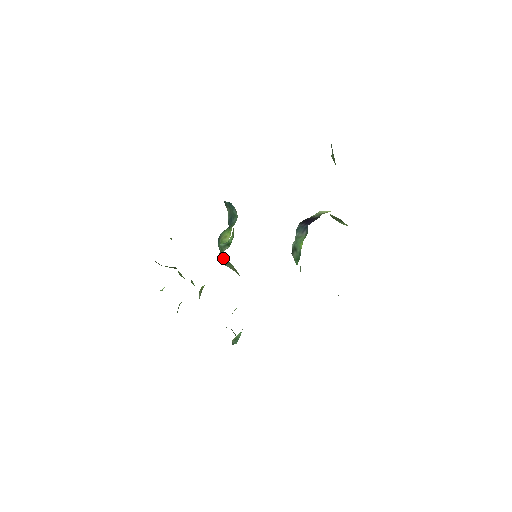
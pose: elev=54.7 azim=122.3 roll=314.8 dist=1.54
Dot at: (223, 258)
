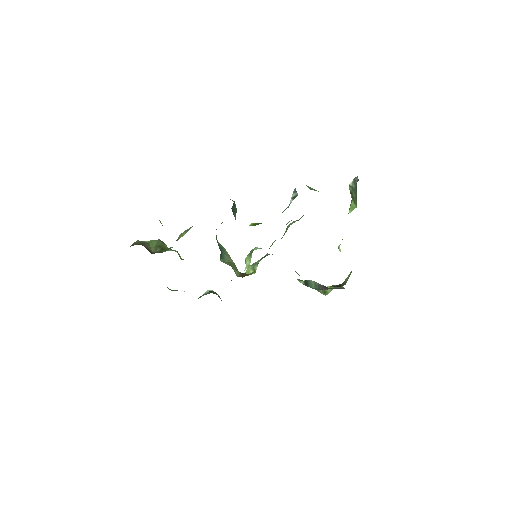
Dot at: (221, 251)
